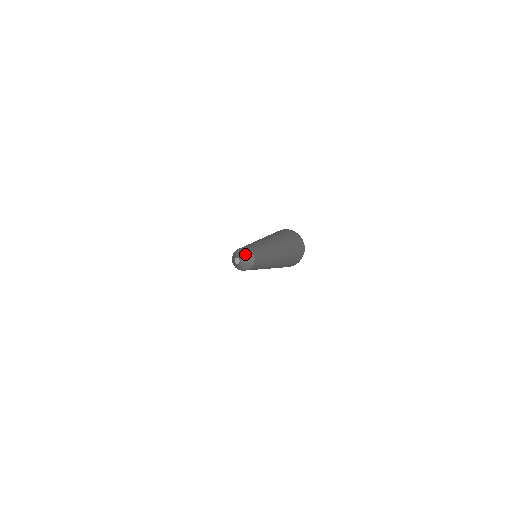
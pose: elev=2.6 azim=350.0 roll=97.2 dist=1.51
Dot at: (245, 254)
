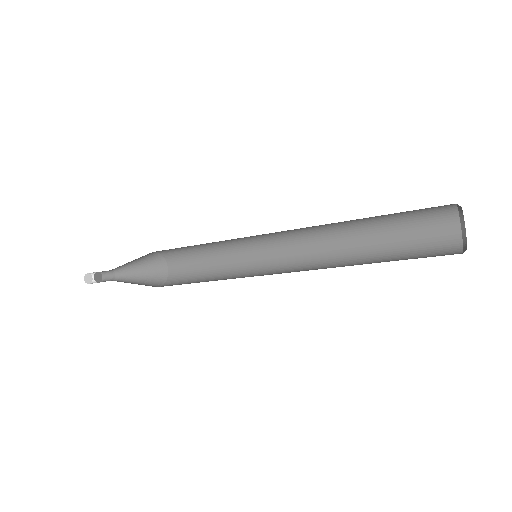
Dot at: (141, 267)
